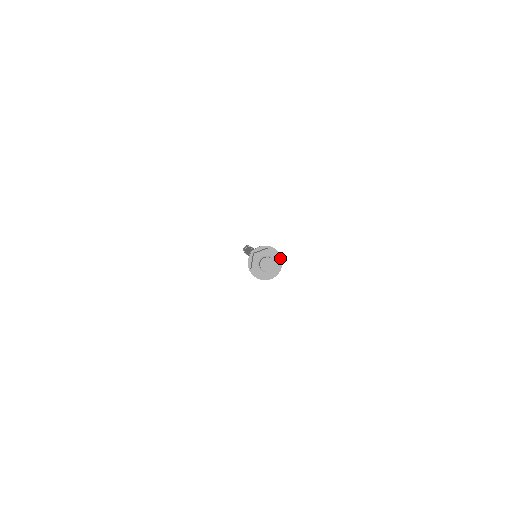
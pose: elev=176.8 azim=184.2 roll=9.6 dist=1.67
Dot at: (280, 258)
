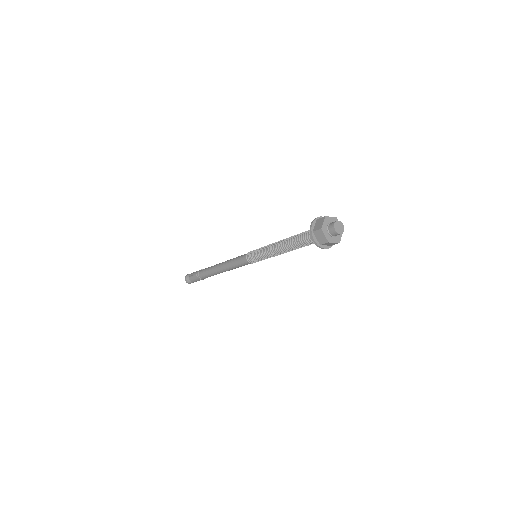
Dot at: occluded
